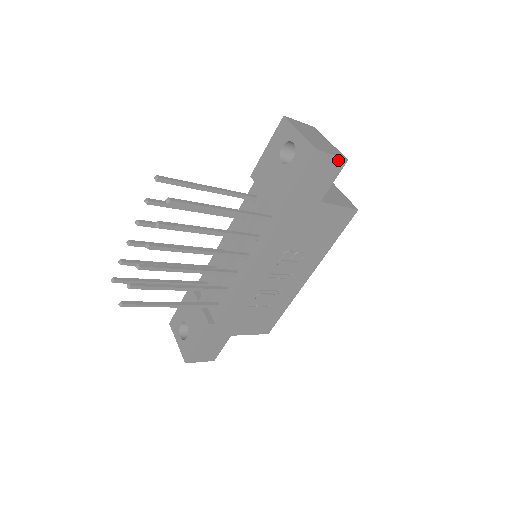
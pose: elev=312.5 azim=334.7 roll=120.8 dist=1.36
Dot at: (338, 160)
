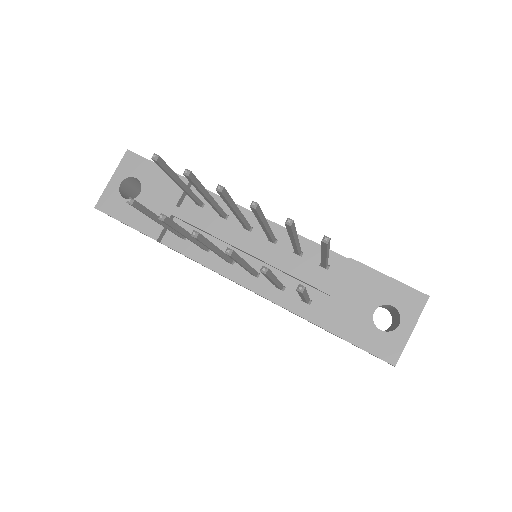
Dot at: occluded
